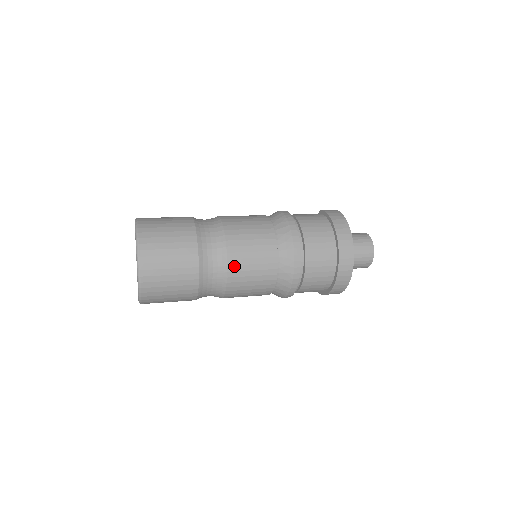
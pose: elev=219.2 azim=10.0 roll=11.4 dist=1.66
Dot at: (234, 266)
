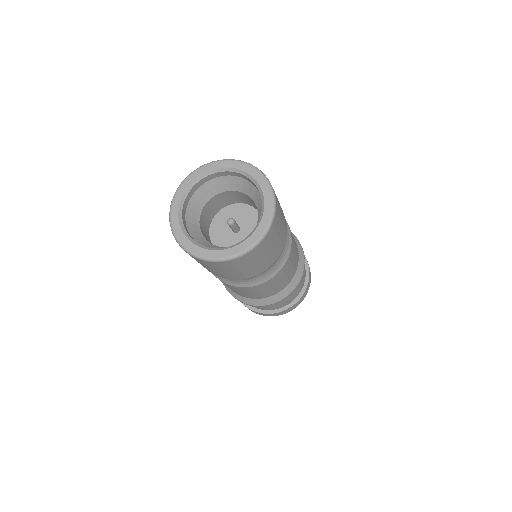
Dot at: (291, 253)
